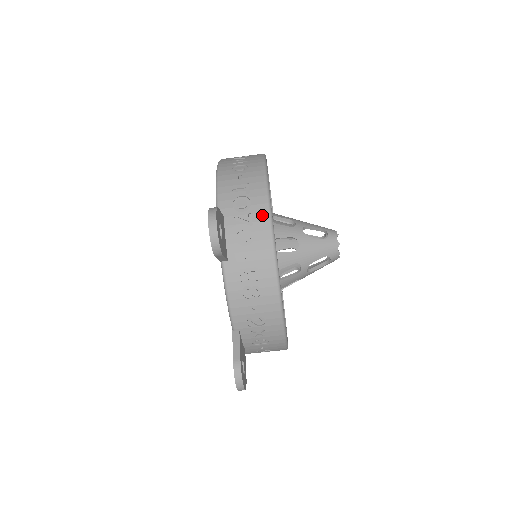
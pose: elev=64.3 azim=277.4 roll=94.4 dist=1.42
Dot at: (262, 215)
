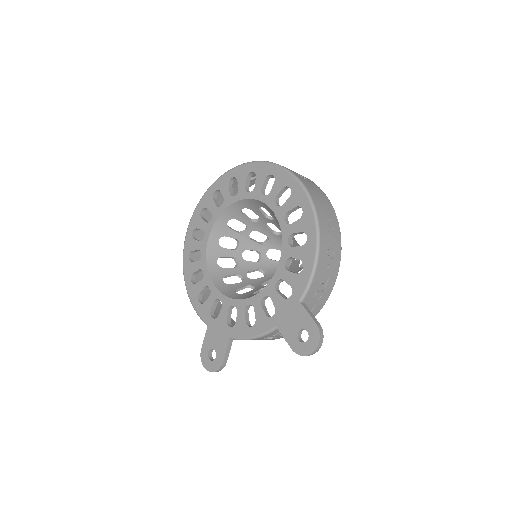
Dot at: (320, 307)
